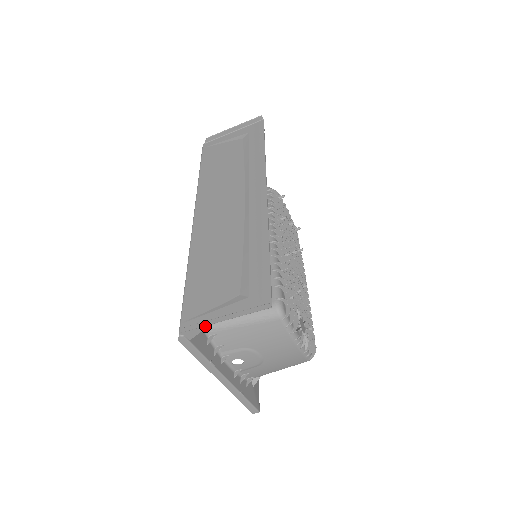
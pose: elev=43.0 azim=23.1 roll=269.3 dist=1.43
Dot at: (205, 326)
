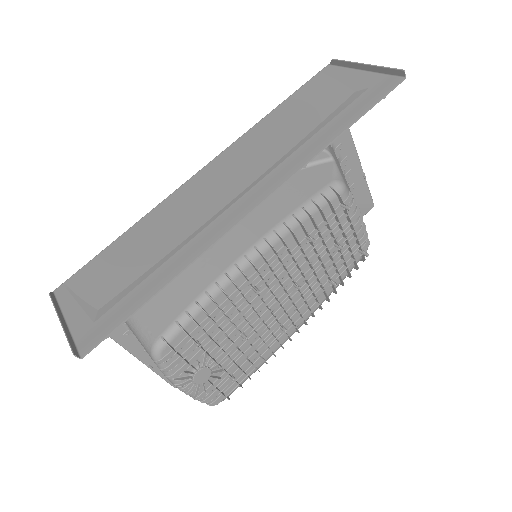
Dot at: (63, 308)
